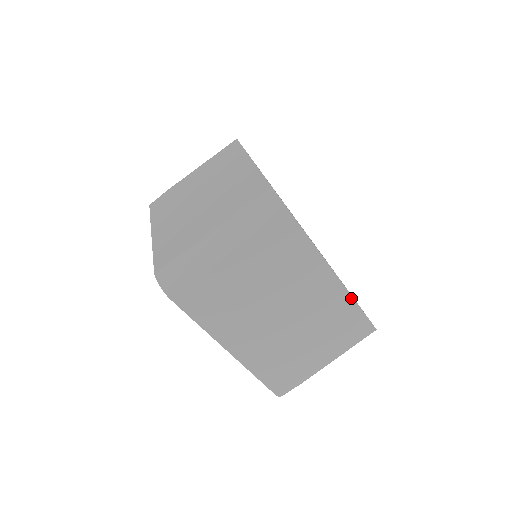
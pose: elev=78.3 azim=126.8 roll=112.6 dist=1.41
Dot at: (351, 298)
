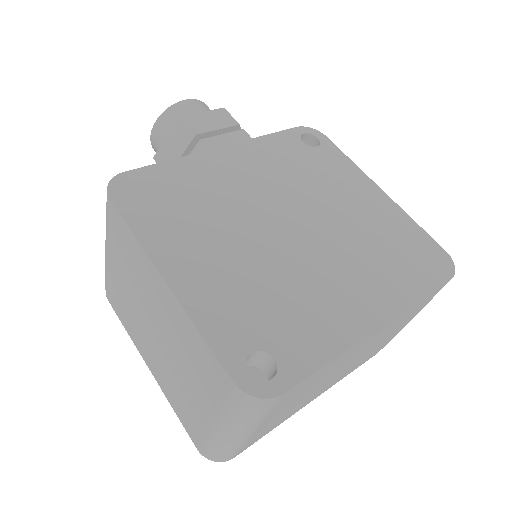
Dot at: (410, 308)
